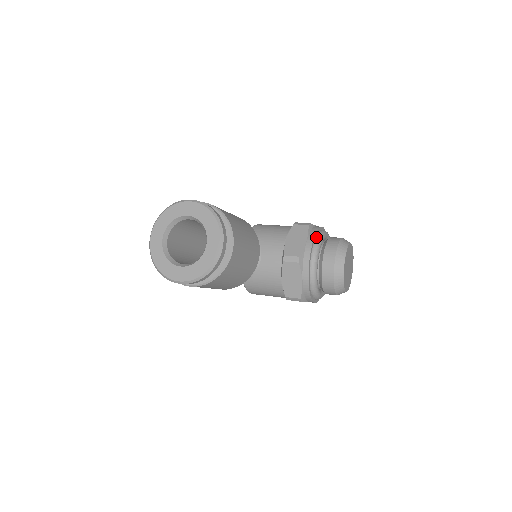
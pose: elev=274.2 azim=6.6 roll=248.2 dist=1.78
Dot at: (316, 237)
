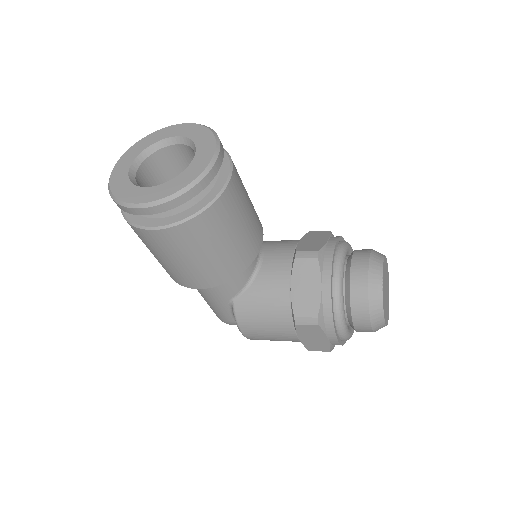
Dot at: (340, 241)
